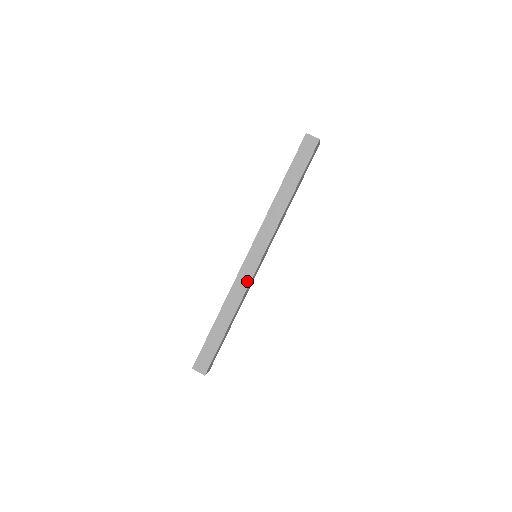
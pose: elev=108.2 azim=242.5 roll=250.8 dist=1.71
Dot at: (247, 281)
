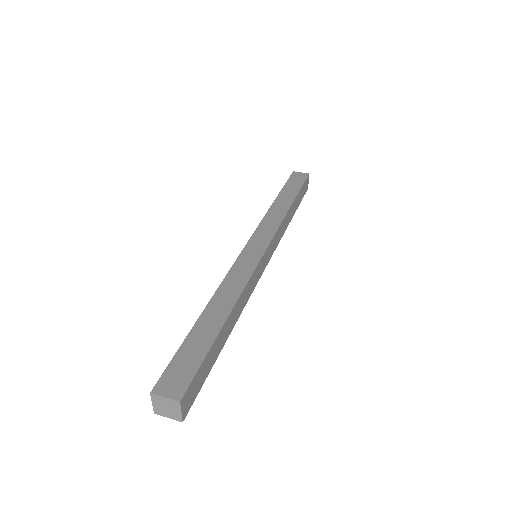
Dot at: (249, 269)
